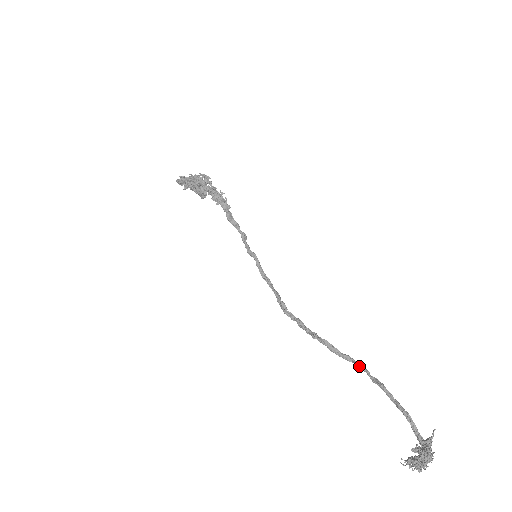
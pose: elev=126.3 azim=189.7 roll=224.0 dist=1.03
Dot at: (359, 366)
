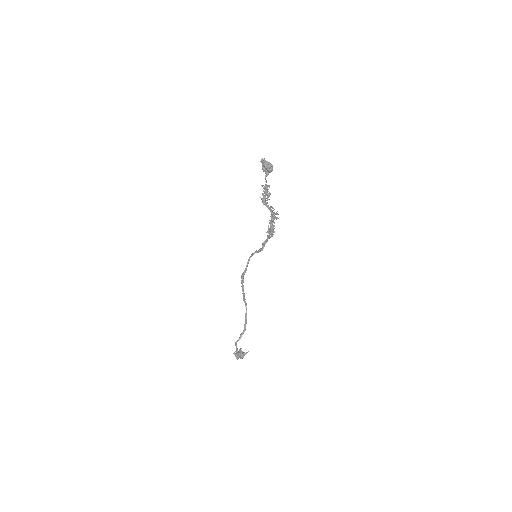
Dot at: (246, 308)
